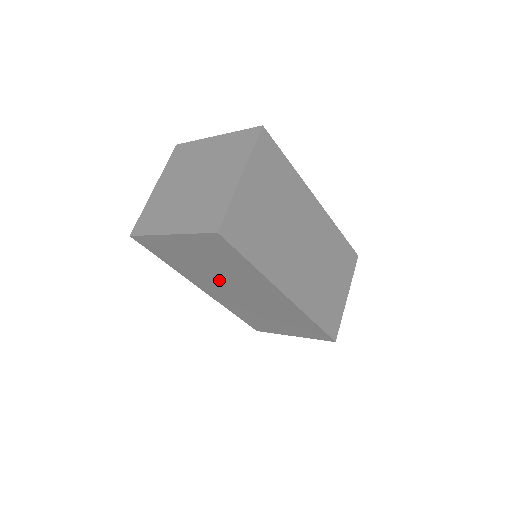
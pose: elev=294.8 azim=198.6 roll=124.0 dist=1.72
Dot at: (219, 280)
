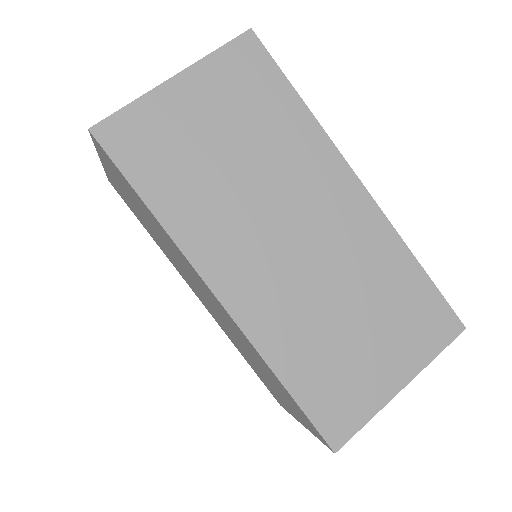
Dot at: occluded
